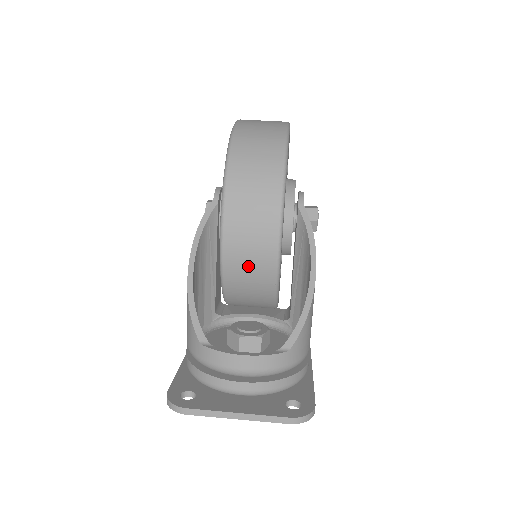
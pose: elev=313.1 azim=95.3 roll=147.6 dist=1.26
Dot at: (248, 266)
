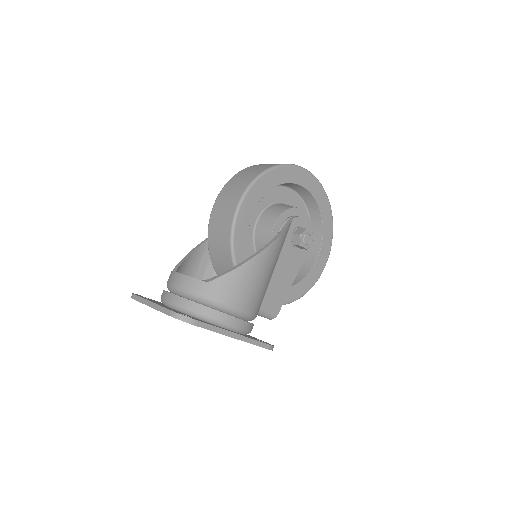
Dot at: (219, 229)
